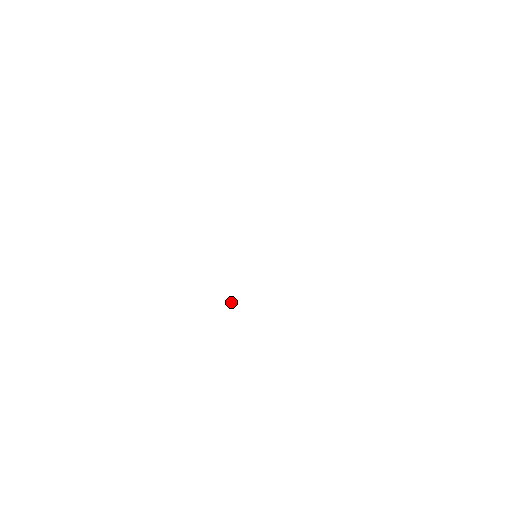
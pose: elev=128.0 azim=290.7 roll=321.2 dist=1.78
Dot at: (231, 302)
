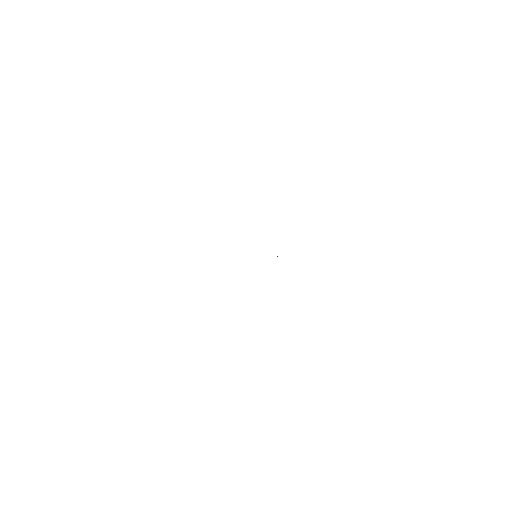
Dot at: occluded
